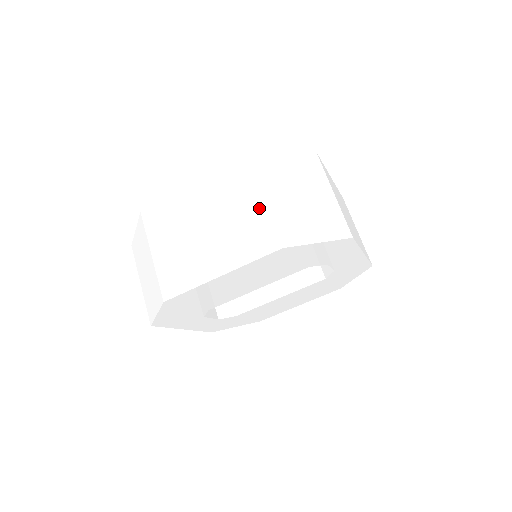
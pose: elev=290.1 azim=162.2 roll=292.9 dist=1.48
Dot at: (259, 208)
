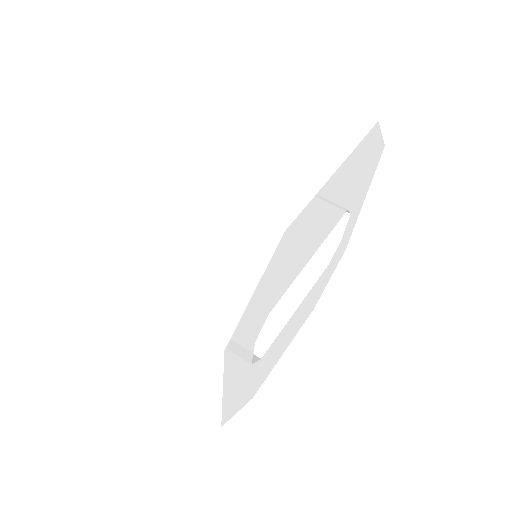
Dot at: (318, 102)
